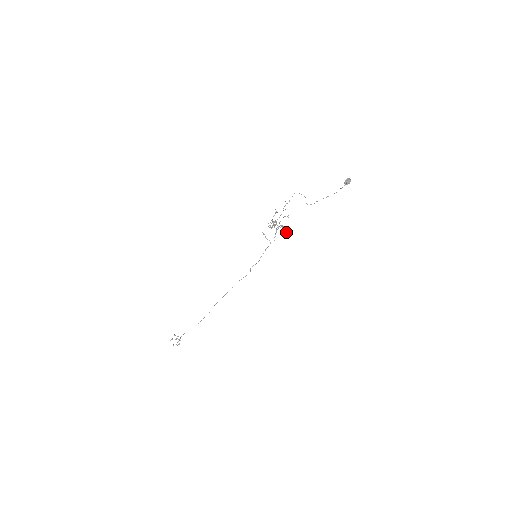
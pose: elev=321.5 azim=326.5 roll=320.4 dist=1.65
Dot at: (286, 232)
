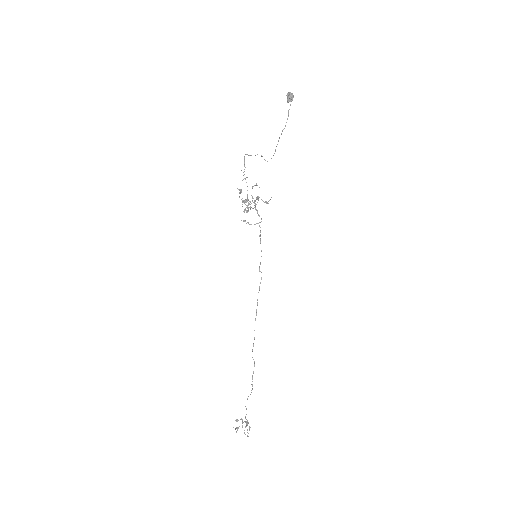
Dot at: (267, 203)
